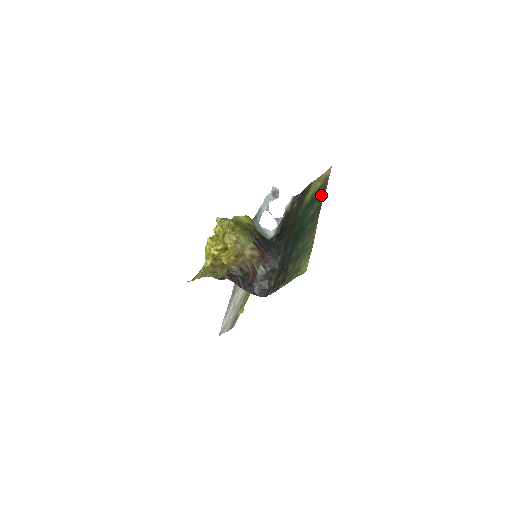
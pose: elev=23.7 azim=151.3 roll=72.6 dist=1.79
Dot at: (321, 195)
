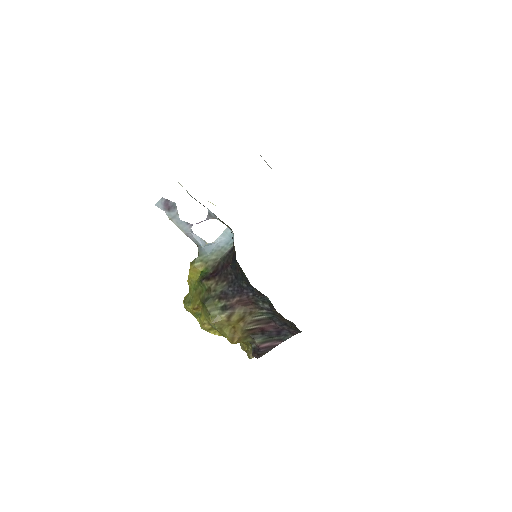
Dot at: occluded
